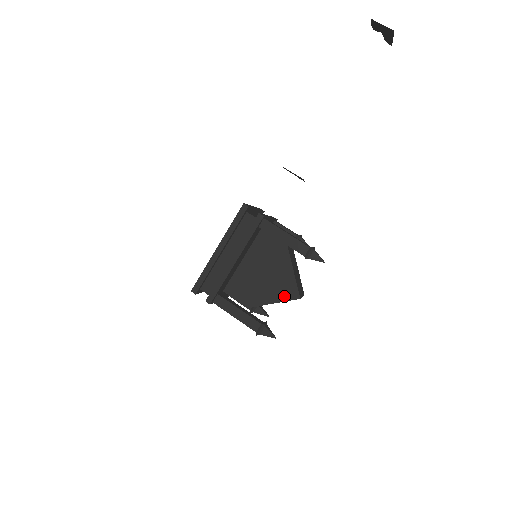
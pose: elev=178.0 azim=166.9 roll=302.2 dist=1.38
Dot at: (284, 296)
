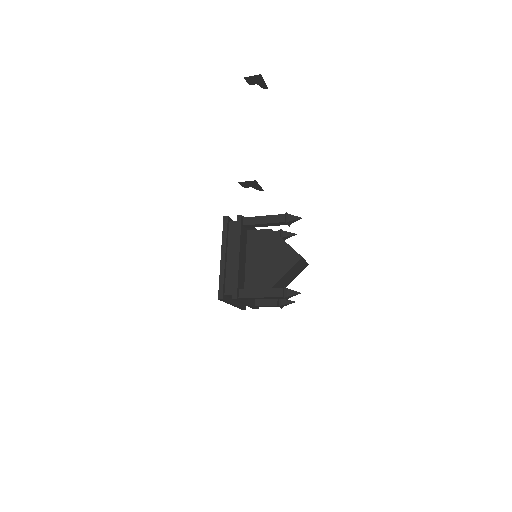
Dot at: (290, 264)
